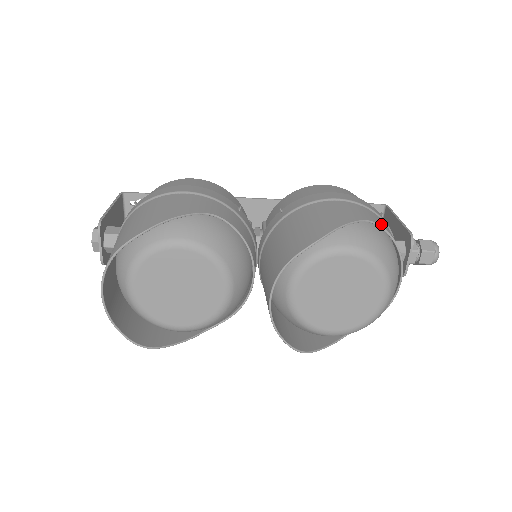
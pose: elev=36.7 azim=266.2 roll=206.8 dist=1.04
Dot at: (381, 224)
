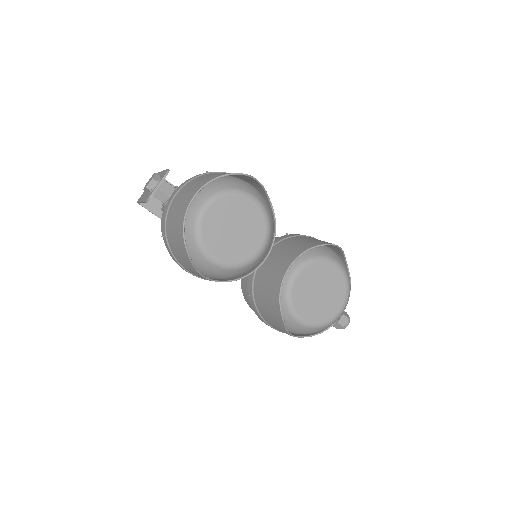
Dot at: (347, 269)
